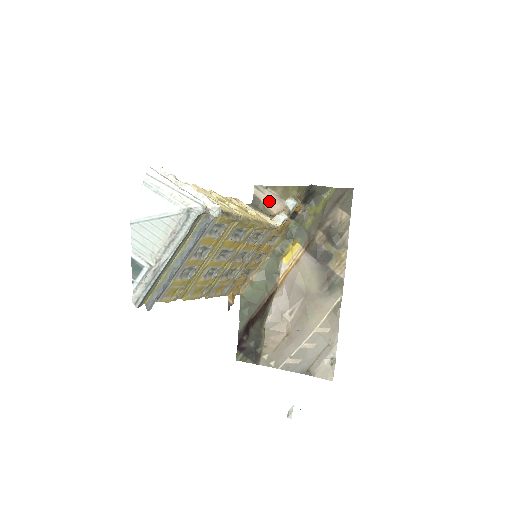
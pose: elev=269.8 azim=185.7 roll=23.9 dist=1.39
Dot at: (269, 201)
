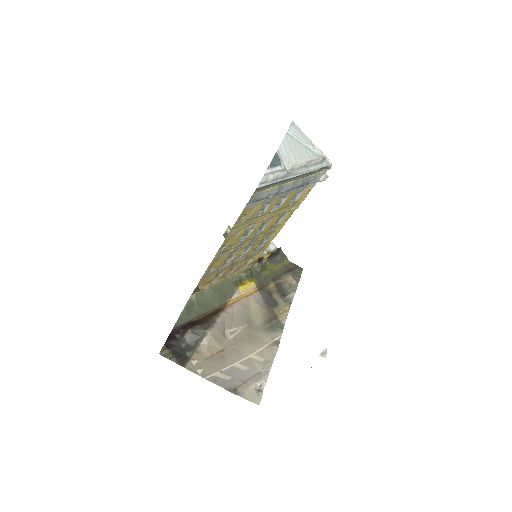
Dot at: occluded
